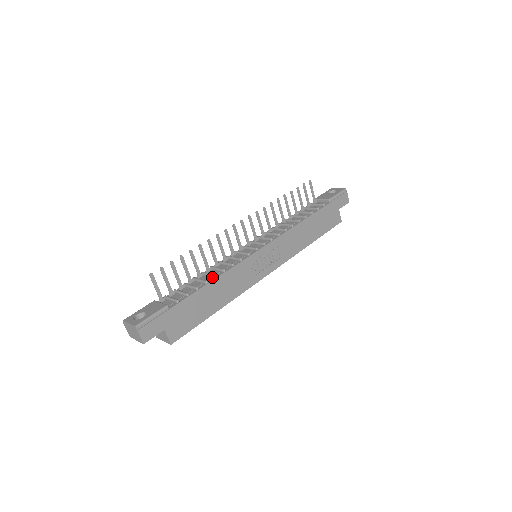
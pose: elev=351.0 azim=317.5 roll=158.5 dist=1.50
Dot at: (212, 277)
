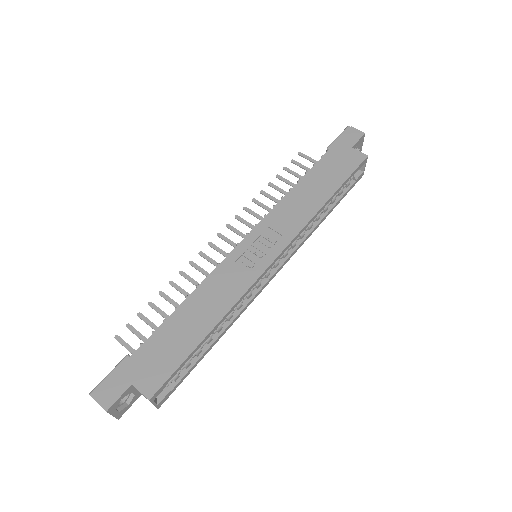
Dot at: (187, 301)
